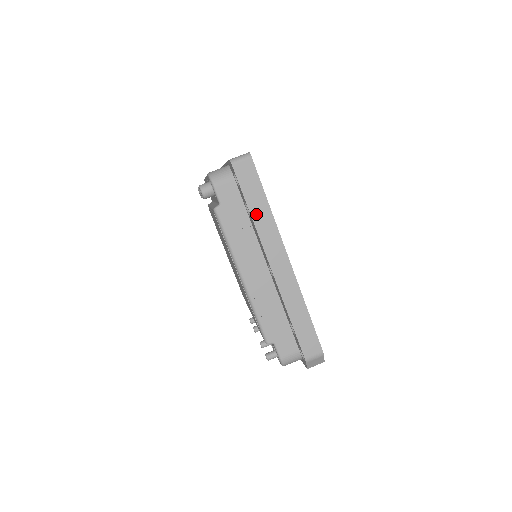
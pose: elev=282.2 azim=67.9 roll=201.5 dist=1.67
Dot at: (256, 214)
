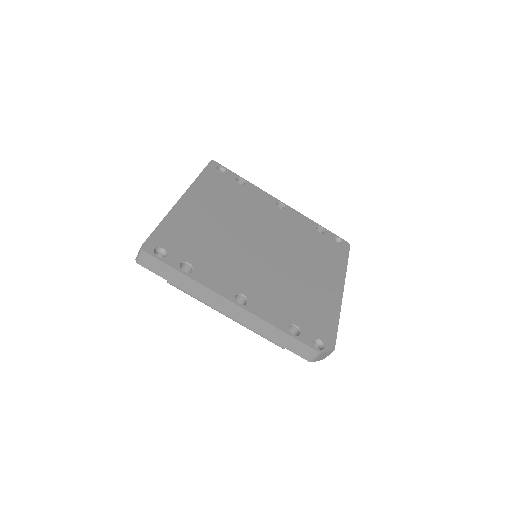
Dot at: (183, 286)
